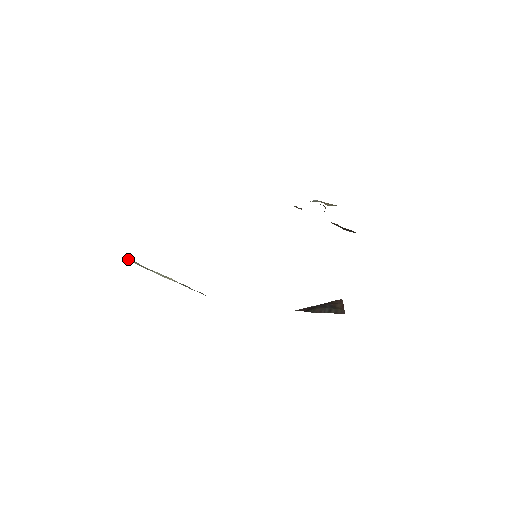
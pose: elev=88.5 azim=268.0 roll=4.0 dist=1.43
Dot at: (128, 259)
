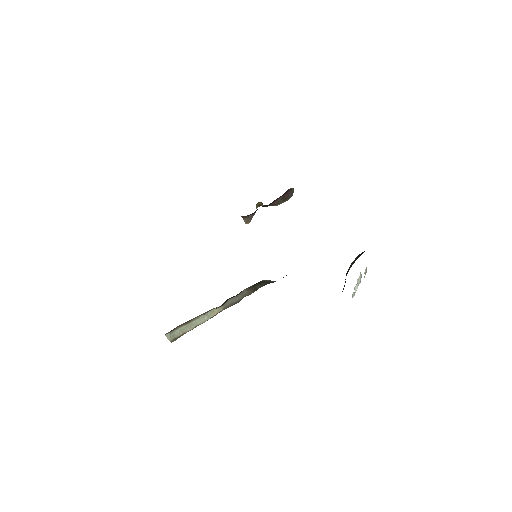
Dot at: (171, 337)
